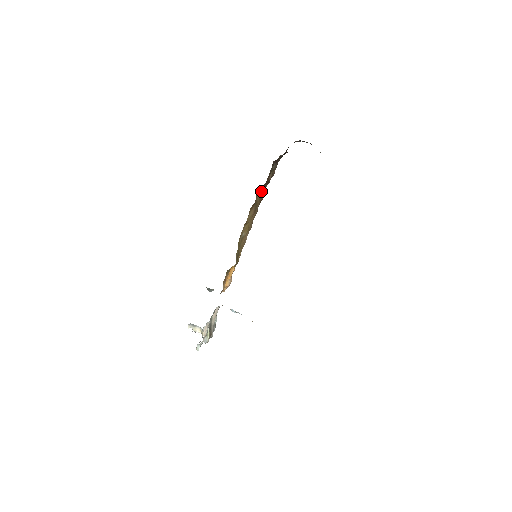
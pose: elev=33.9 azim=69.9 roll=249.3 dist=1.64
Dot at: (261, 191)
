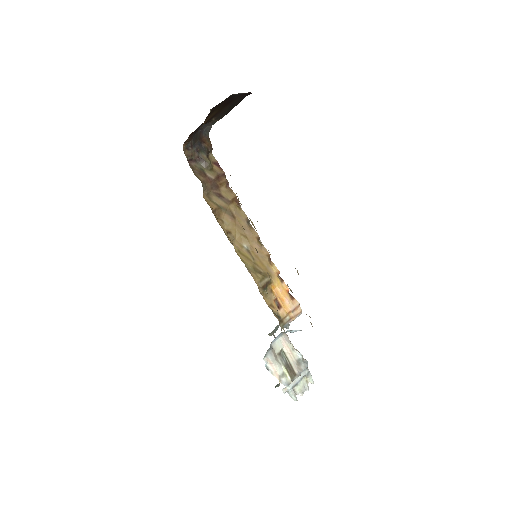
Dot at: (217, 195)
